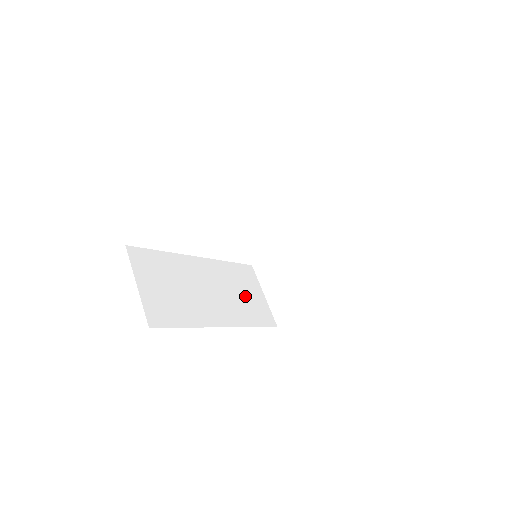
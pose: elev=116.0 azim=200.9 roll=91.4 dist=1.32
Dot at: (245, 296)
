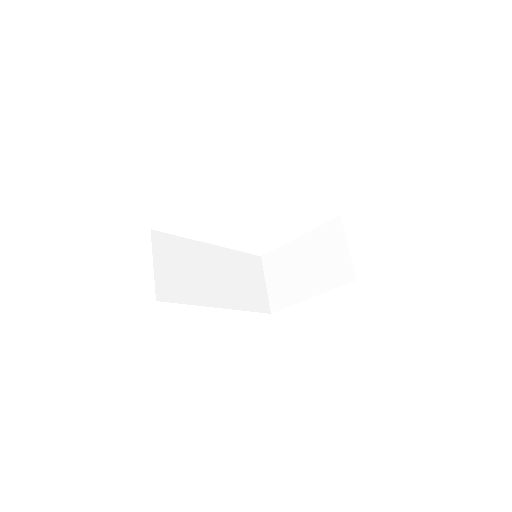
Dot at: (247, 284)
